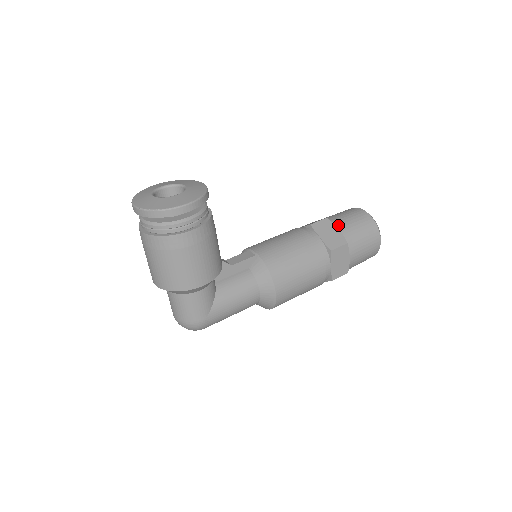
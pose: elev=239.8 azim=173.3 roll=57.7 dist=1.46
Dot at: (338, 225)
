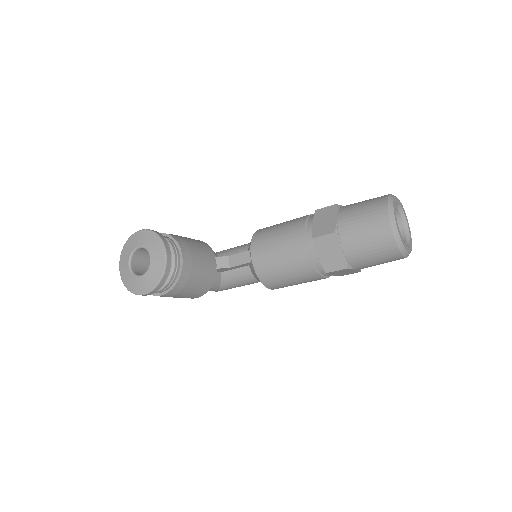
Dot at: (344, 244)
